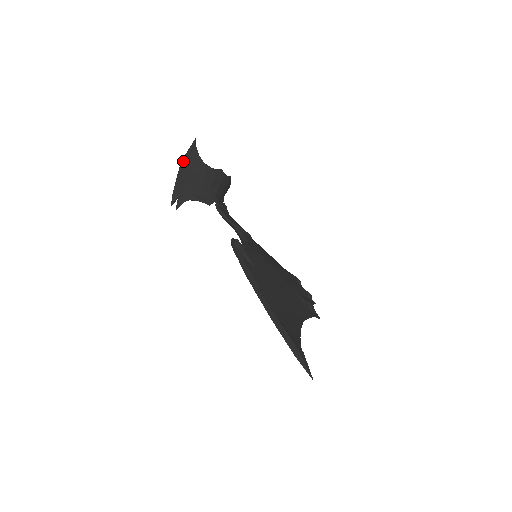
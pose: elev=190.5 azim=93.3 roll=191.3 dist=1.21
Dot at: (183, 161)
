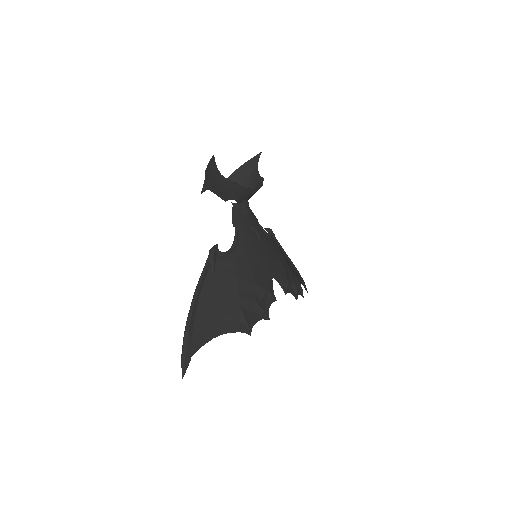
Dot at: (207, 167)
